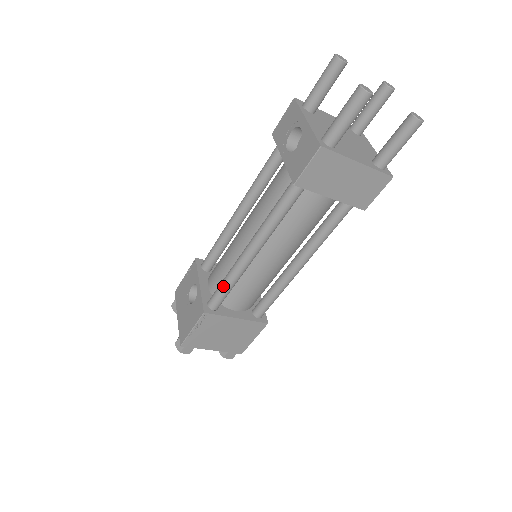
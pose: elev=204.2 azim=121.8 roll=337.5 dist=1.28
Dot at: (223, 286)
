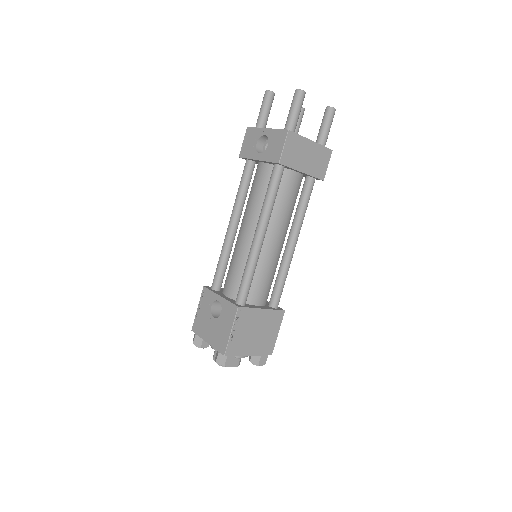
Dot at: (246, 277)
